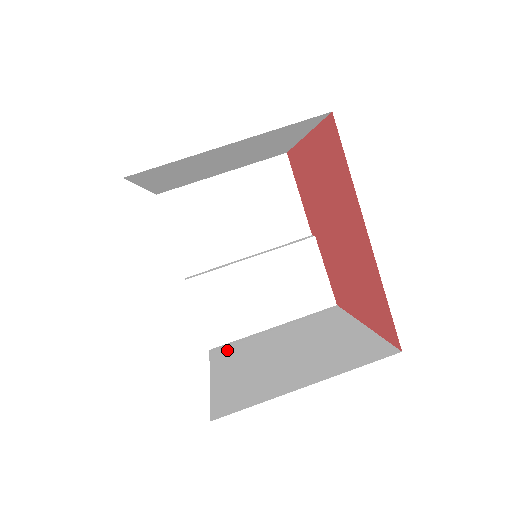
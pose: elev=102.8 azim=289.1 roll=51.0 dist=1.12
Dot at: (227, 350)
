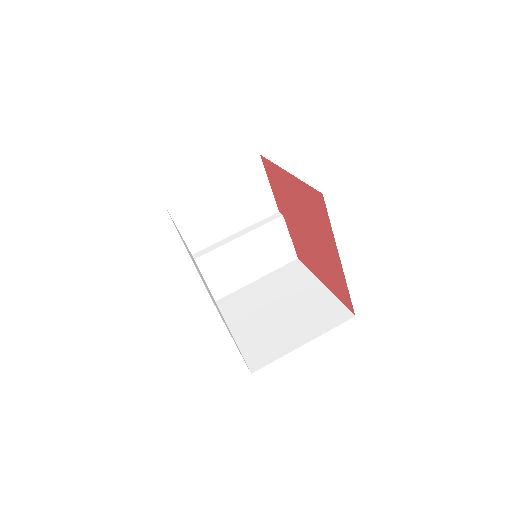
Dot at: (229, 304)
